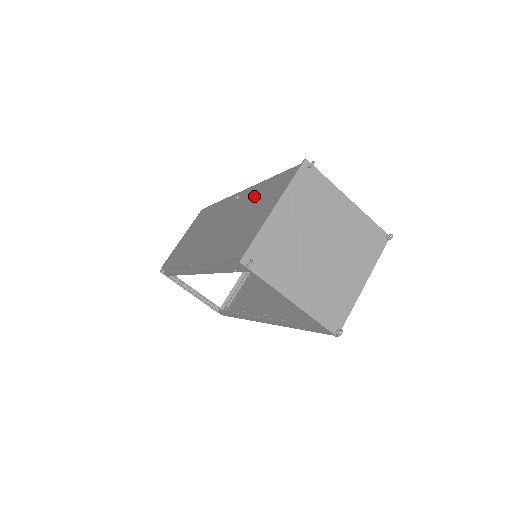
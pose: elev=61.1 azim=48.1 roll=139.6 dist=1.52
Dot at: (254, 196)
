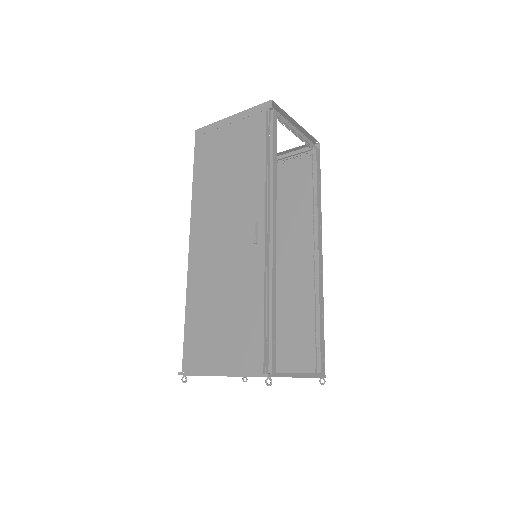
Dot at: (245, 299)
